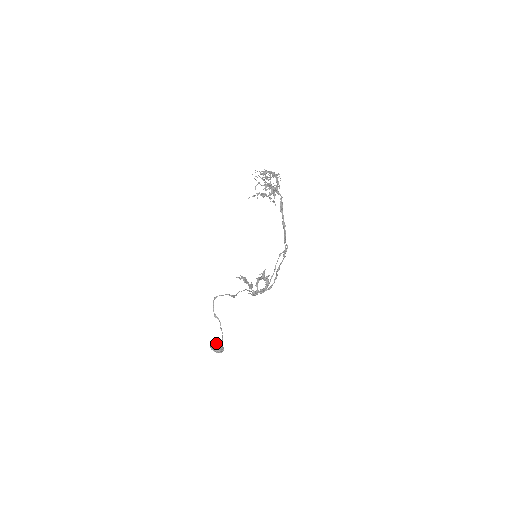
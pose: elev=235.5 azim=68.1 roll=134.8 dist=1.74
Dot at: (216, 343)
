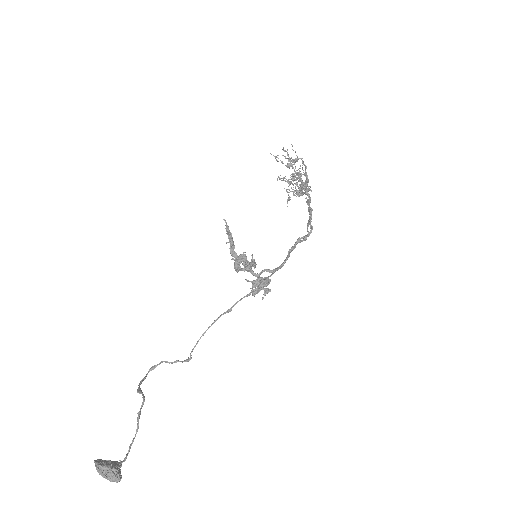
Dot at: occluded
